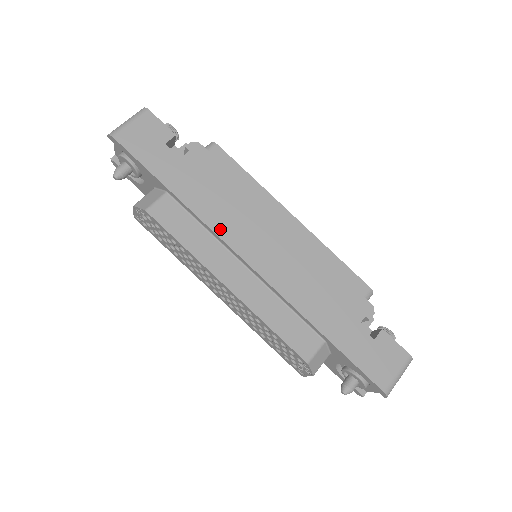
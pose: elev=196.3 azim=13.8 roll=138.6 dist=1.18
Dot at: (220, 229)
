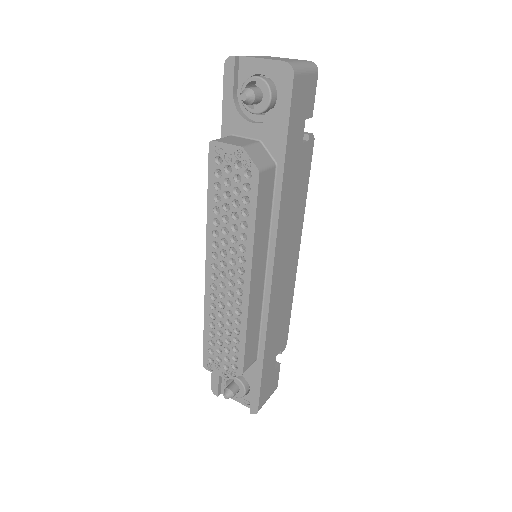
Dot at: (280, 232)
